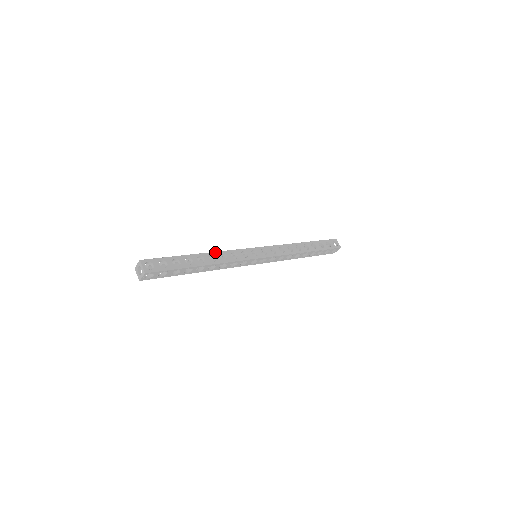
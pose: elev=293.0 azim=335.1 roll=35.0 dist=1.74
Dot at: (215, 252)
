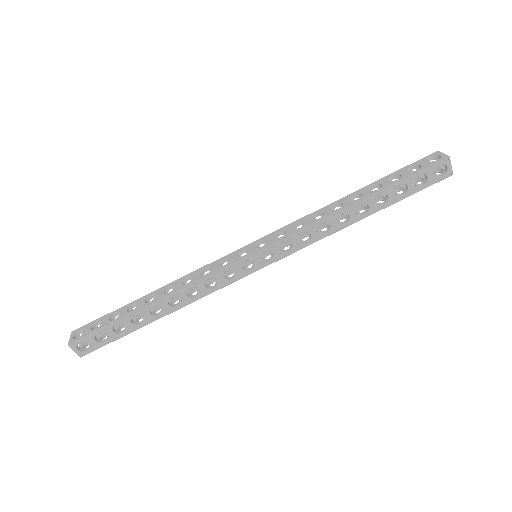
Dot at: (176, 280)
